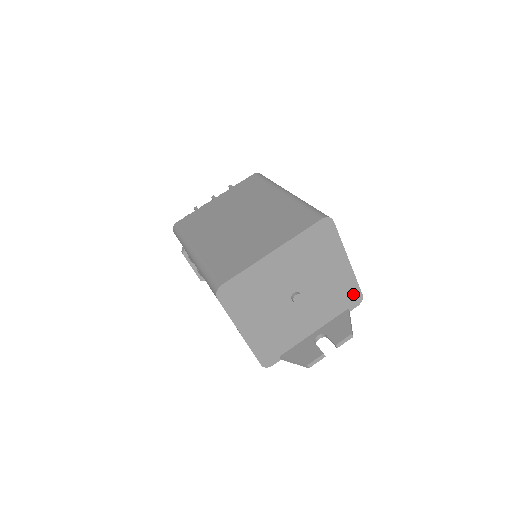
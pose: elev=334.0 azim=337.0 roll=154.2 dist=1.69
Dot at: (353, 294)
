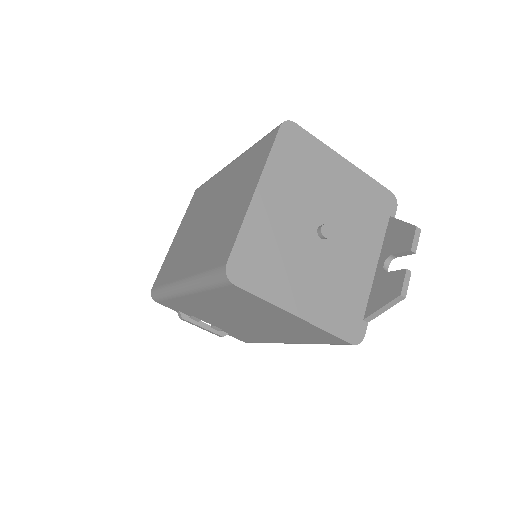
Dot at: (381, 196)
